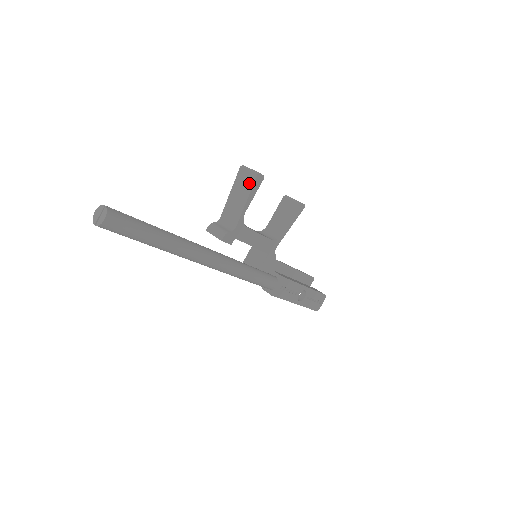
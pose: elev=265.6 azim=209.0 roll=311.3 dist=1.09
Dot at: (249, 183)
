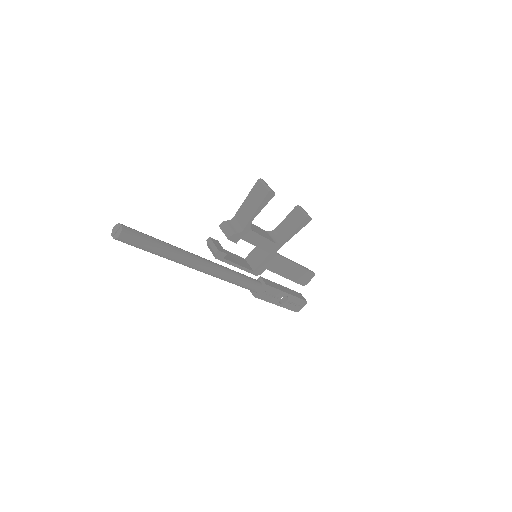
Dot at: (261, 196)
